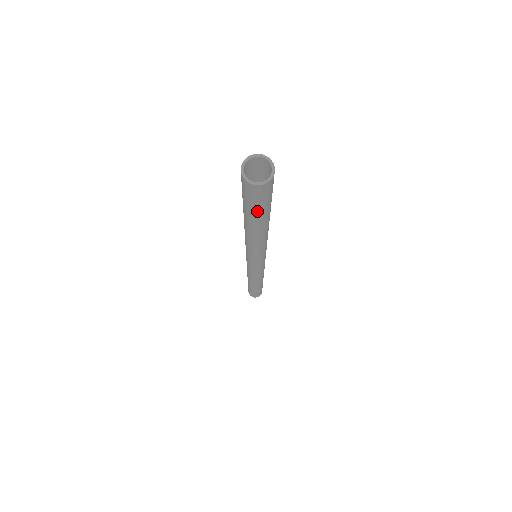
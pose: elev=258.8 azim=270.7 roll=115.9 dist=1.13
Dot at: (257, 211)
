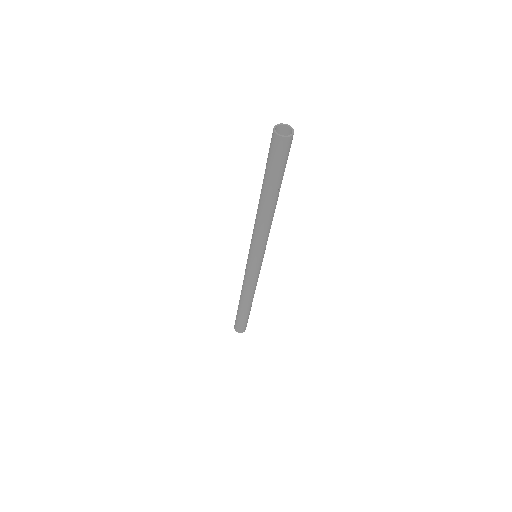
Dot at: (272, 170)
